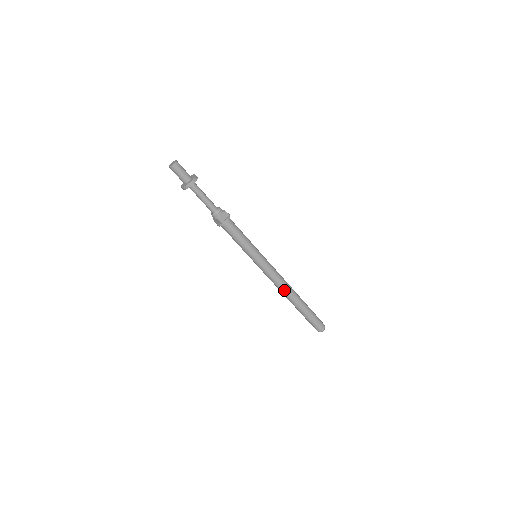
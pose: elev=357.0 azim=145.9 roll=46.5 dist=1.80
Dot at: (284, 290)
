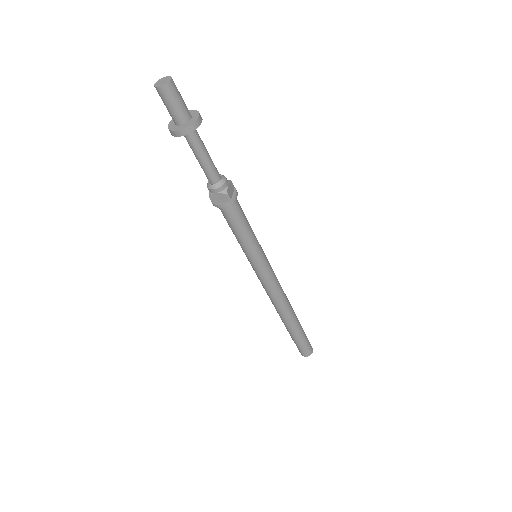
Dot at: (274, 305)
